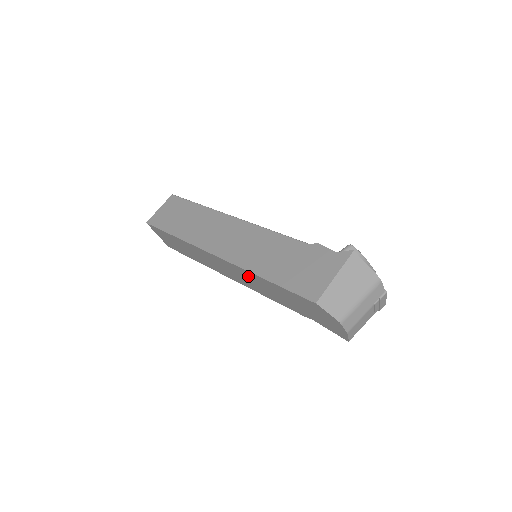
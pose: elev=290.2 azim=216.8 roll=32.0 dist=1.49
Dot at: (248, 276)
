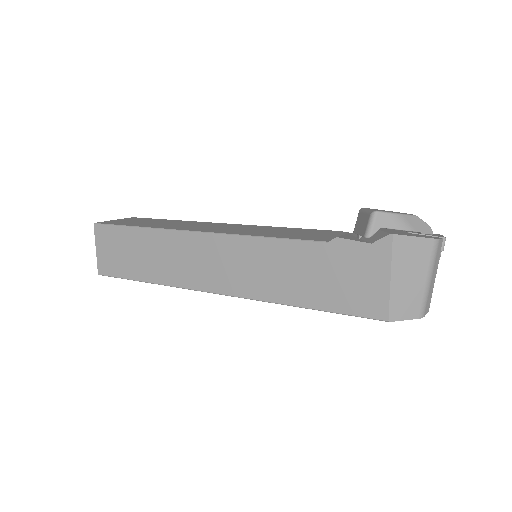
Dot at: occluded
